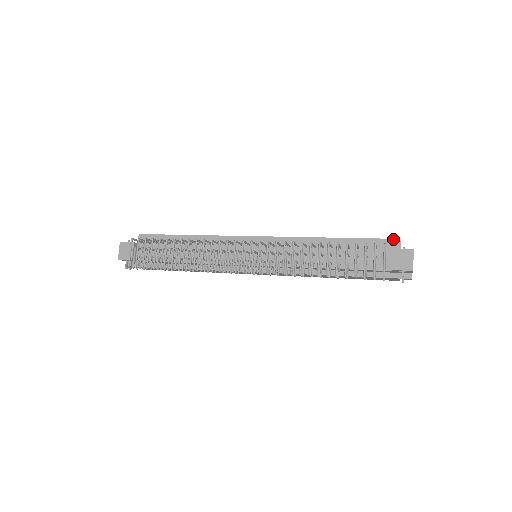
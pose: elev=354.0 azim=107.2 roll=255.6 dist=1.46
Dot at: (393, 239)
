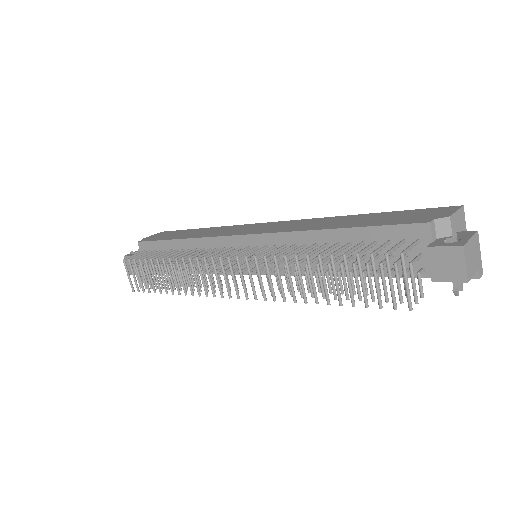
Dot at: (429, 223)
